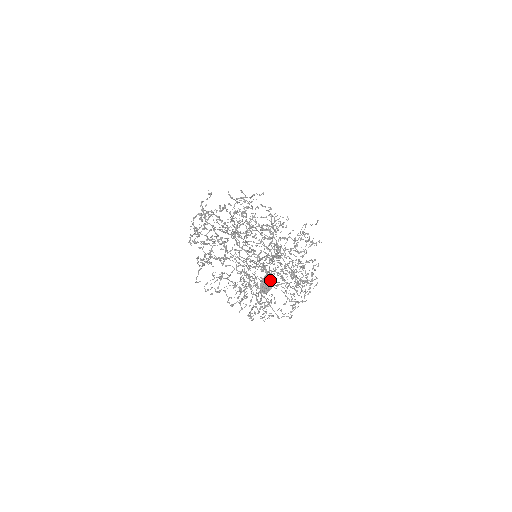
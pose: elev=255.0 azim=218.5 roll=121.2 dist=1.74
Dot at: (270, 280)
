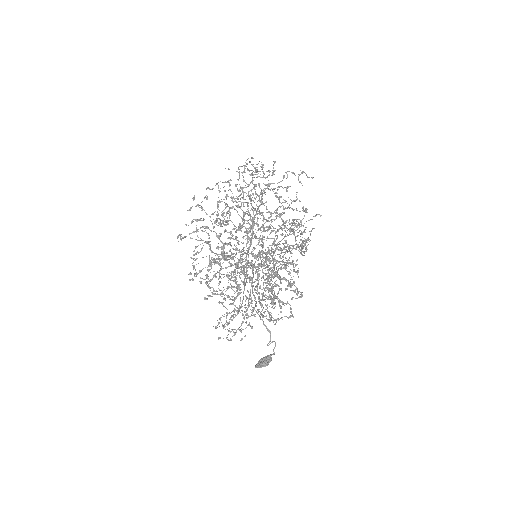
Dot at: (269, 362)
